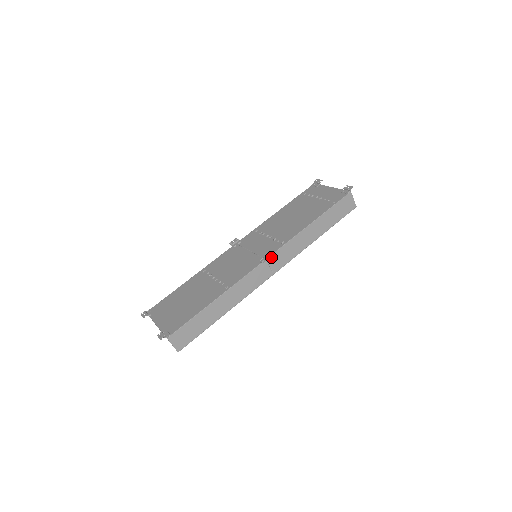
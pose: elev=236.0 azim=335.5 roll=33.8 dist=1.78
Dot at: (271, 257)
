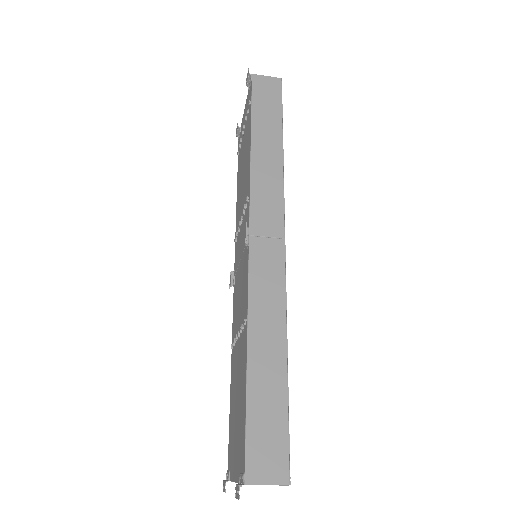
Dot at: (252, 226)
